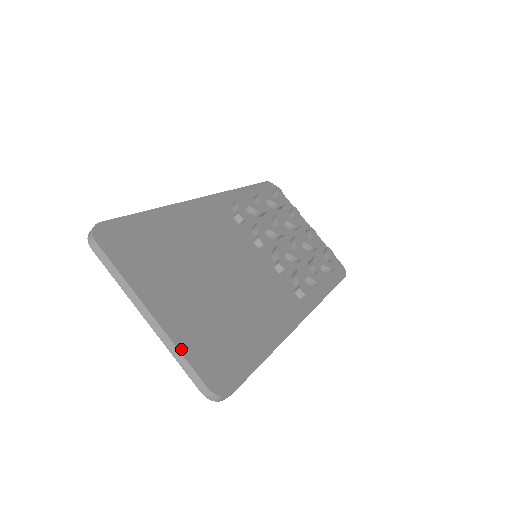
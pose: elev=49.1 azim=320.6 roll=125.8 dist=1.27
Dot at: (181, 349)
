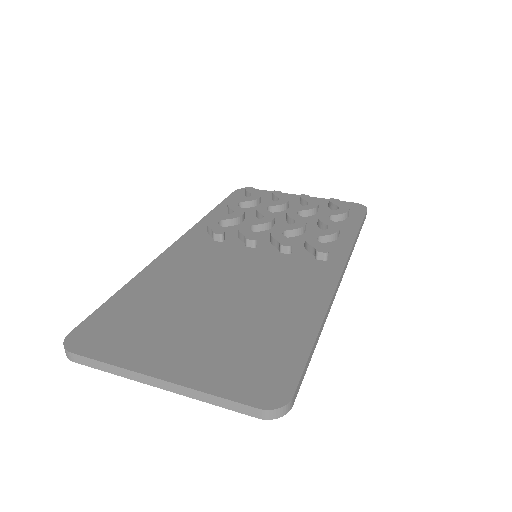
Dot at: (209, 391)
